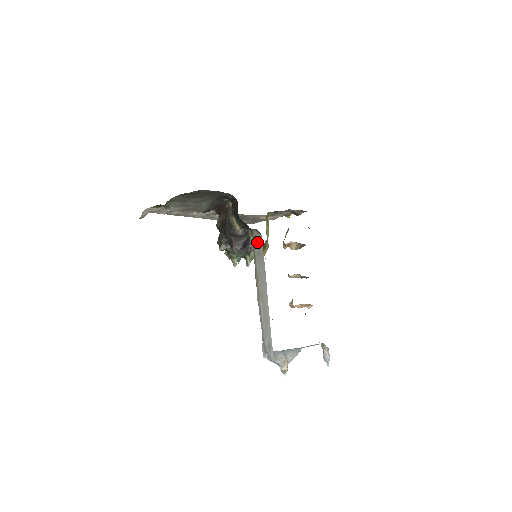
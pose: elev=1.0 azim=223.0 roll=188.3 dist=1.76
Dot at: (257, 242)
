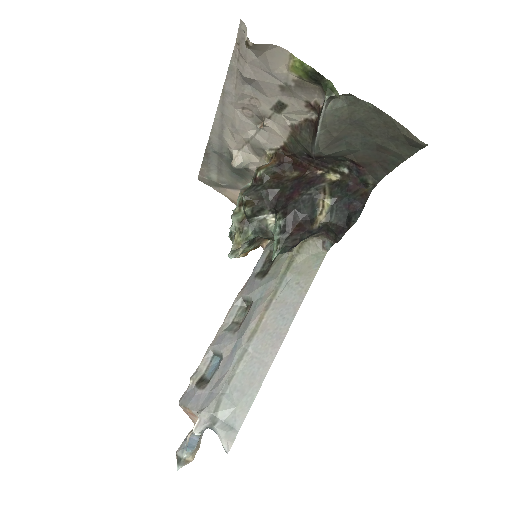
Dot at: (309, 254)
